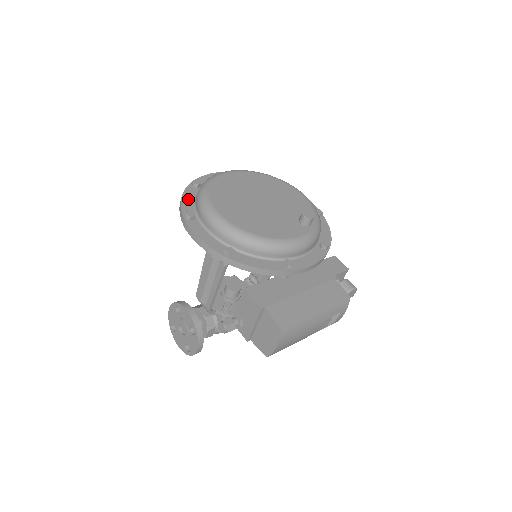
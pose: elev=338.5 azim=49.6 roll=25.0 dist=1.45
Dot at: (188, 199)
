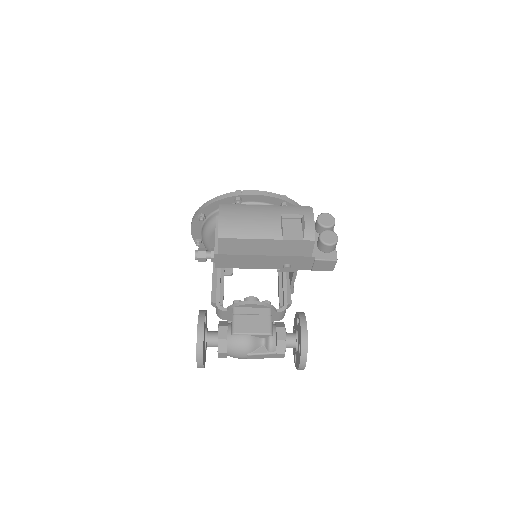
Dot at: occluded
